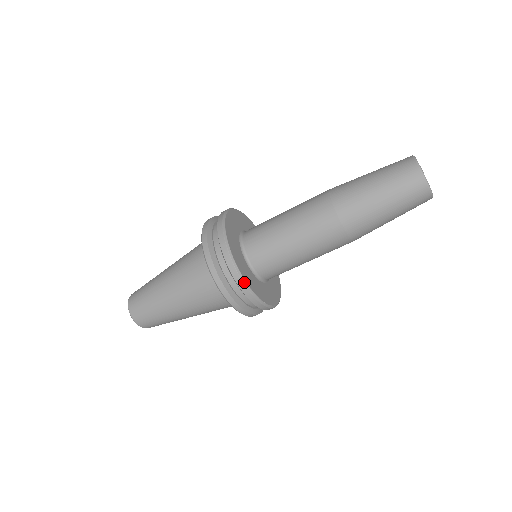
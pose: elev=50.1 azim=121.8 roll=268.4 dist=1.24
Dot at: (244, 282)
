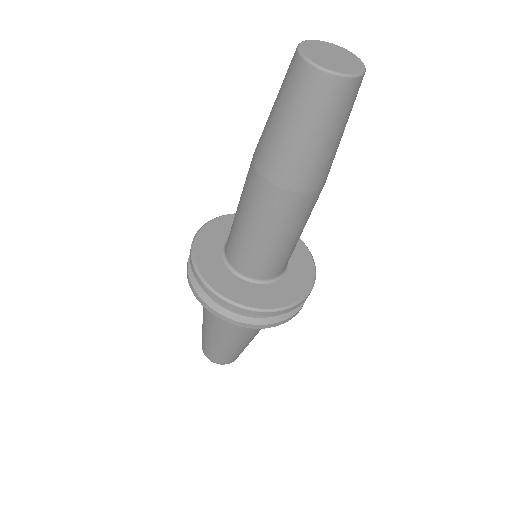
Dot at: (197, 273)
